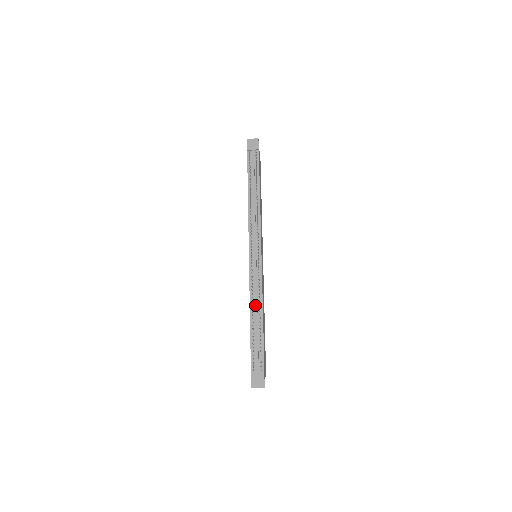
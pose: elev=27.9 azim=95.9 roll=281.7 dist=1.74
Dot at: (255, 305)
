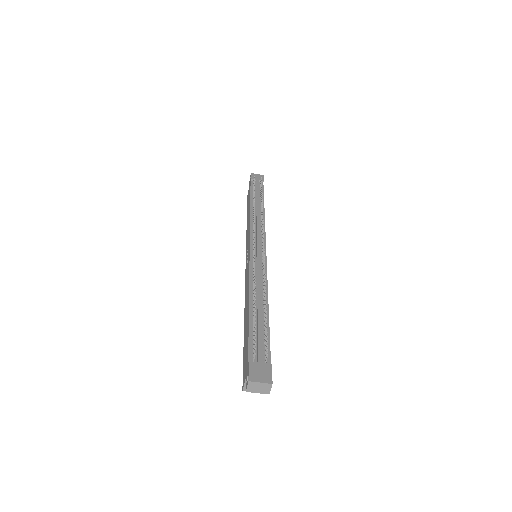
Dot at: (258, 288)
